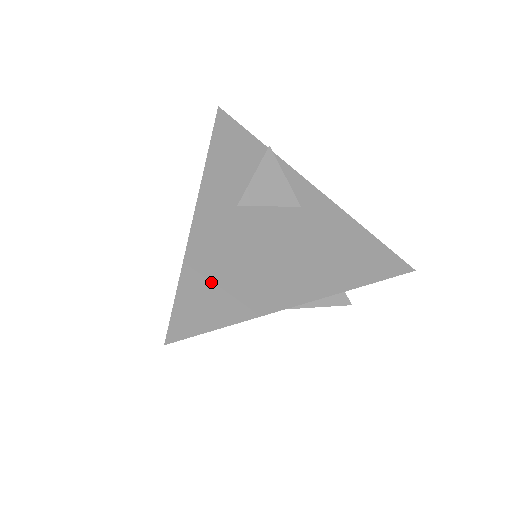
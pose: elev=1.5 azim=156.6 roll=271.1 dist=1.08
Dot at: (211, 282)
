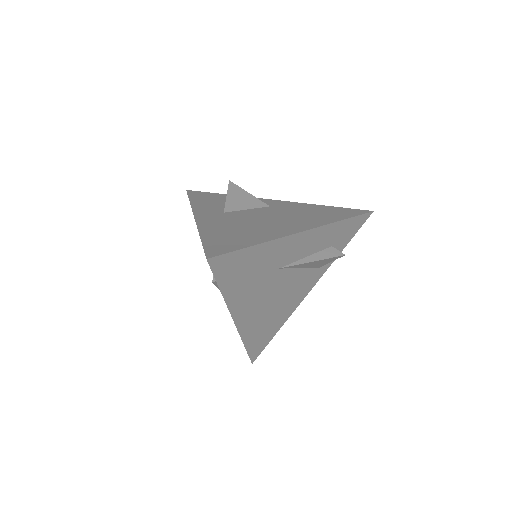
Dot at: (225, 236)
